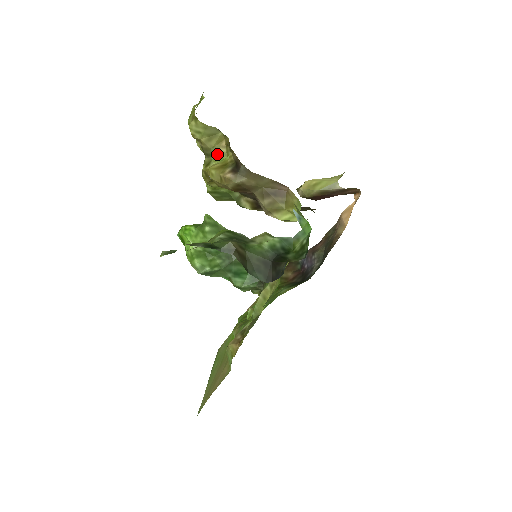
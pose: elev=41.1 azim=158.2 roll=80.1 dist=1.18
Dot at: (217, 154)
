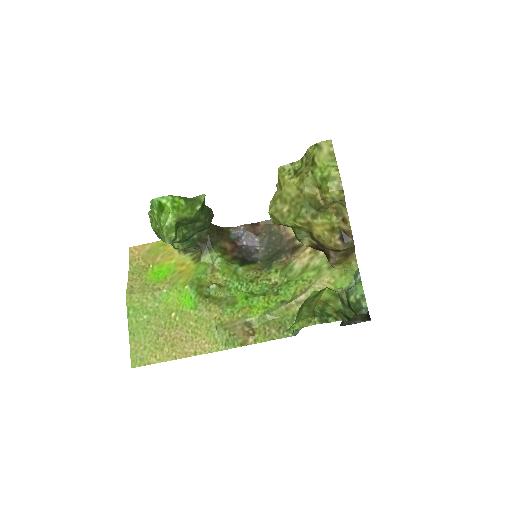
Dot at: (325, 212)
